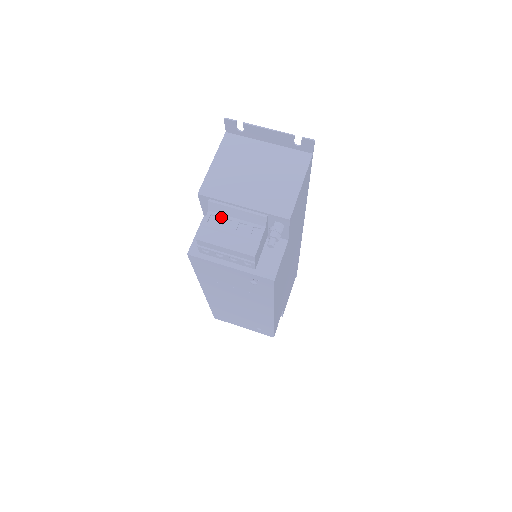
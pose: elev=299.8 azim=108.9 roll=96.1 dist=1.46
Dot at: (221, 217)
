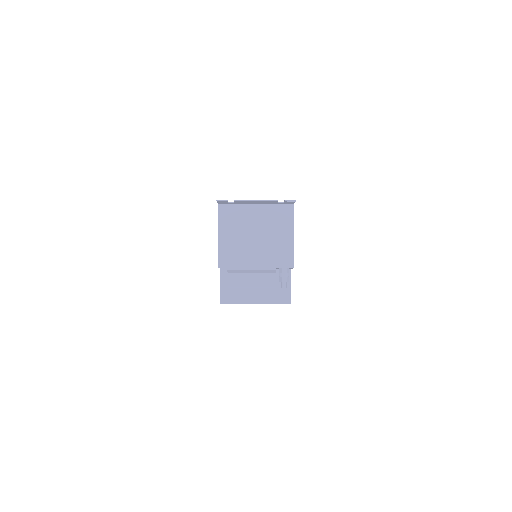
Dot at: (239, 276)
